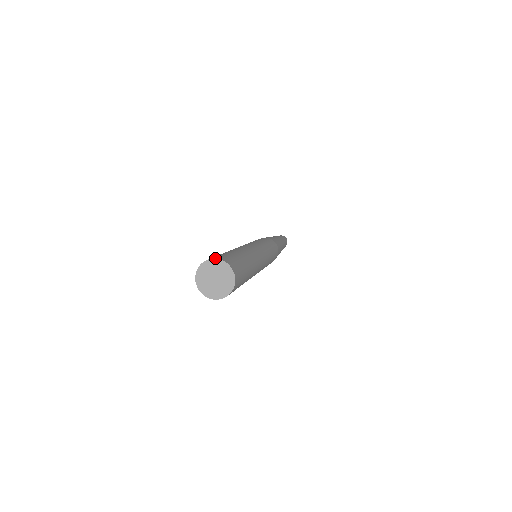
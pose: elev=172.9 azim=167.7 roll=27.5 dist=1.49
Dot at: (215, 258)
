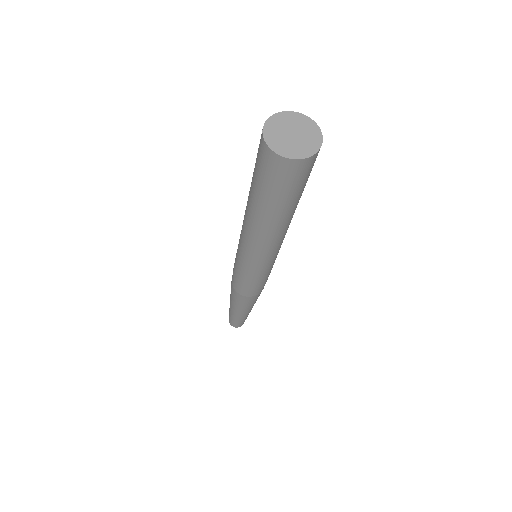
Dot at: occluded
